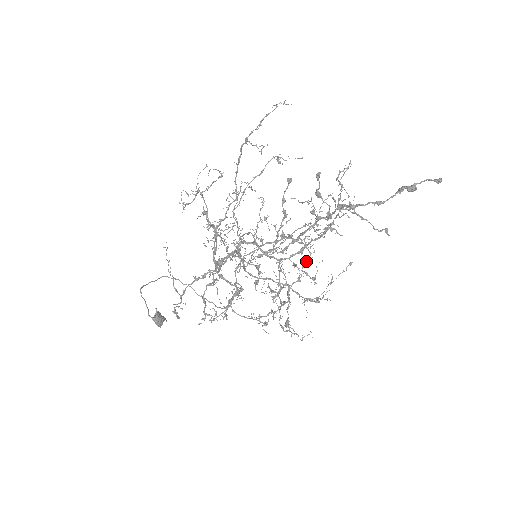
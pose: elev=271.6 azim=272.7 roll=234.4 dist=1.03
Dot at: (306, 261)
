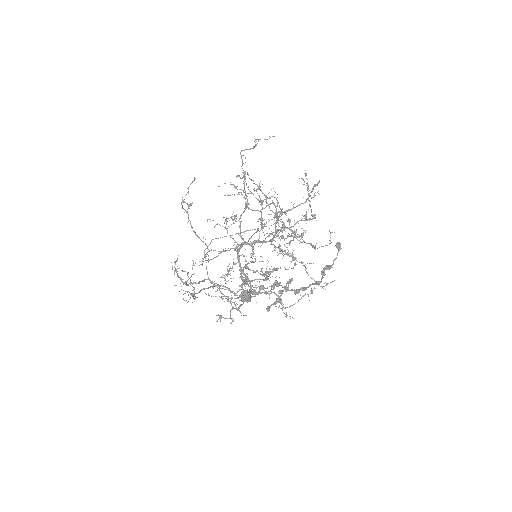
Dot at: (279, 206)
